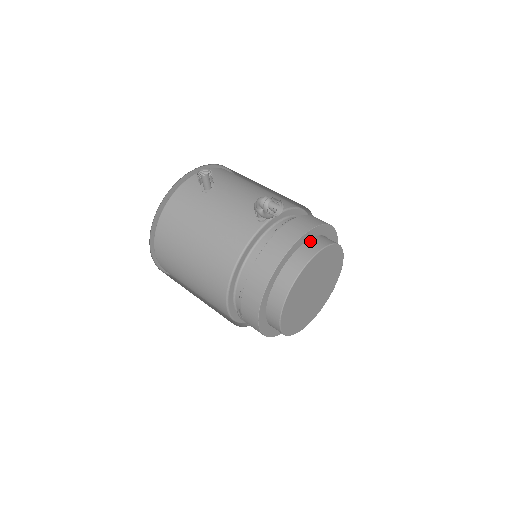
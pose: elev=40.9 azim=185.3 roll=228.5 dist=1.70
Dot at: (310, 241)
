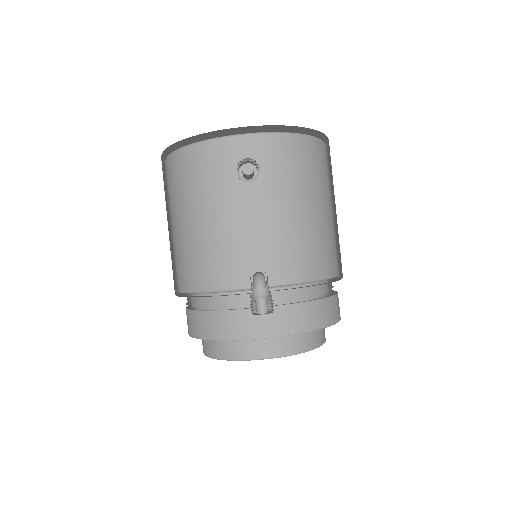
Dot at: (283, 337)
